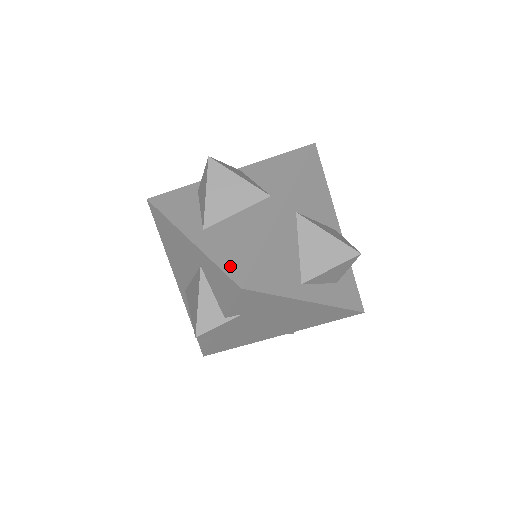
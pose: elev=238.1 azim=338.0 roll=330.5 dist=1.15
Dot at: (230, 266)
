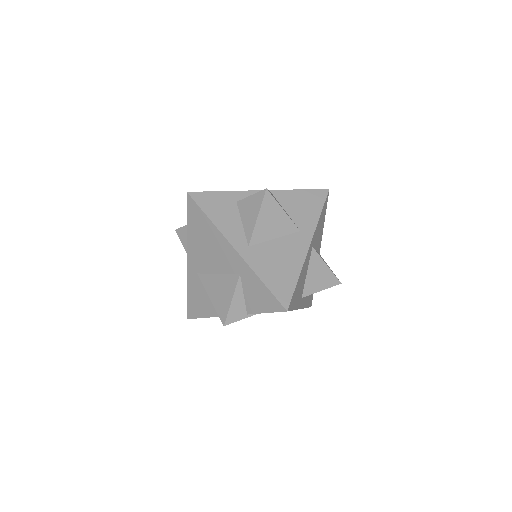
Dot at: (276, 289)
